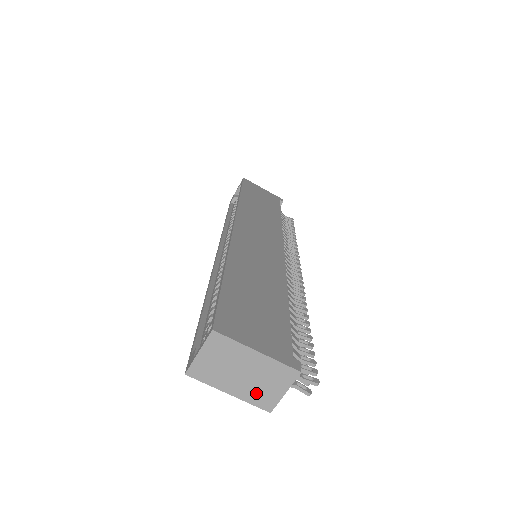
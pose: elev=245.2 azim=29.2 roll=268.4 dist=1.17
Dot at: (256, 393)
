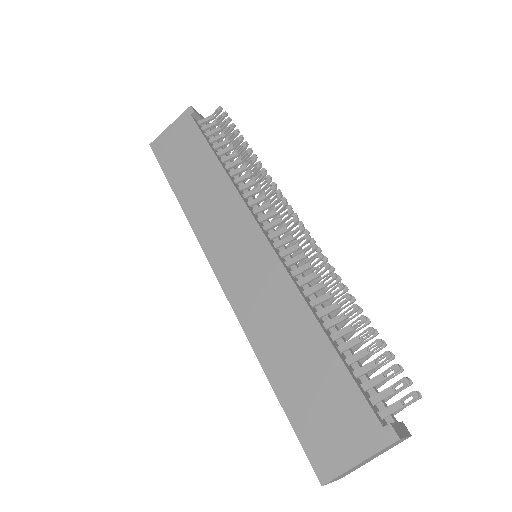
Dot at: (389, 448)
